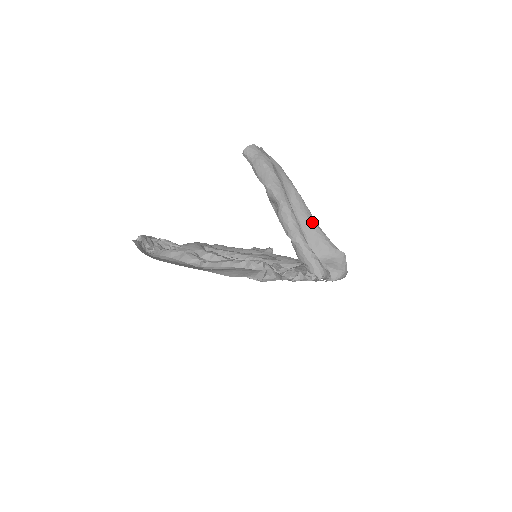
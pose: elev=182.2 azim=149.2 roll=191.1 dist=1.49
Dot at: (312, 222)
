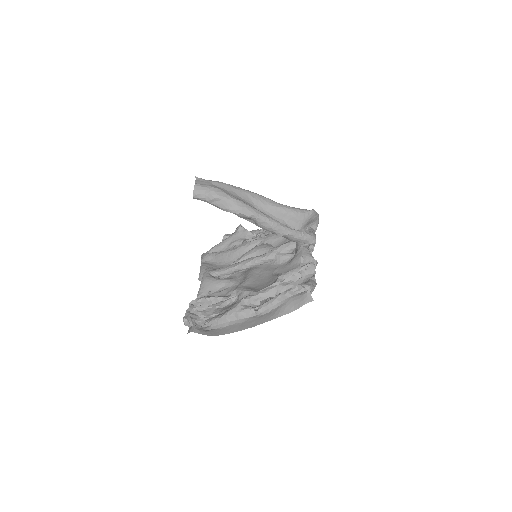
Dot at: (279, 207)
